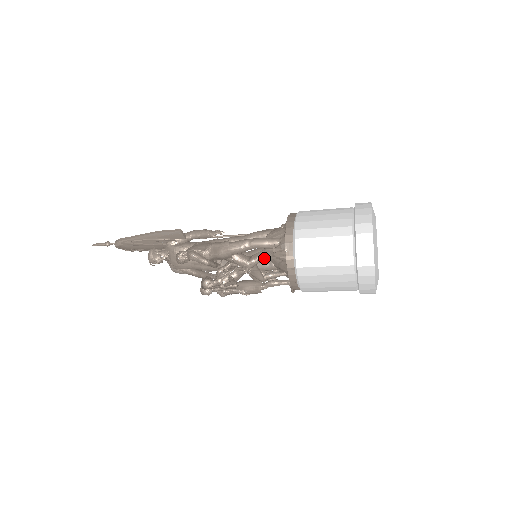
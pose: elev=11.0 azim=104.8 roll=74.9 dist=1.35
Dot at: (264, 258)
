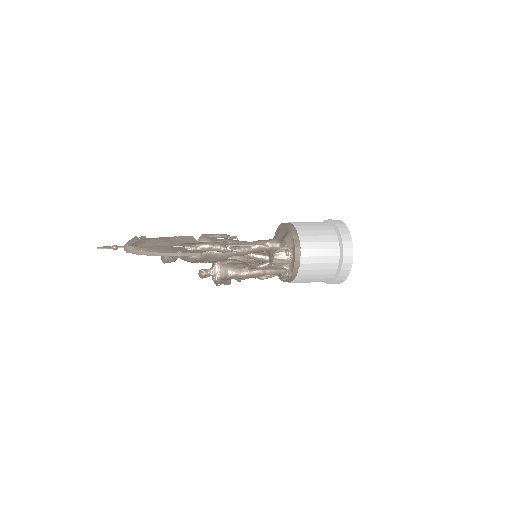
Dot at: occluded
